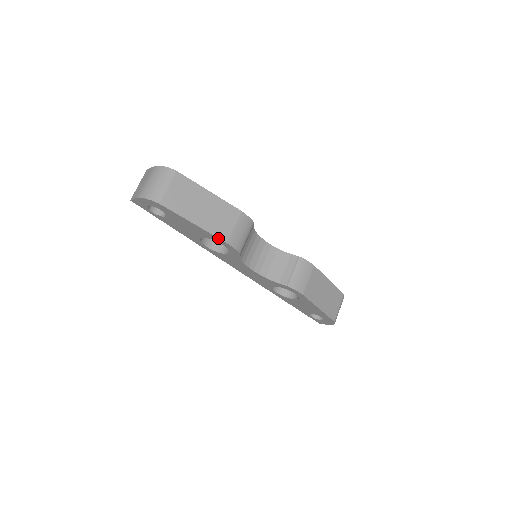
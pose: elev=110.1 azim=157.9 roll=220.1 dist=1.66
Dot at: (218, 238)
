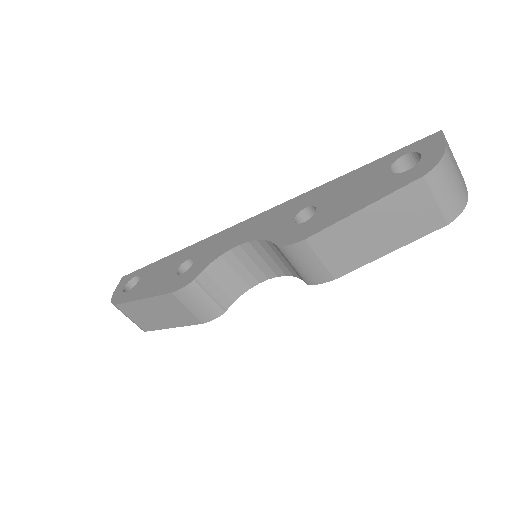
Dot at: (194, 324)
